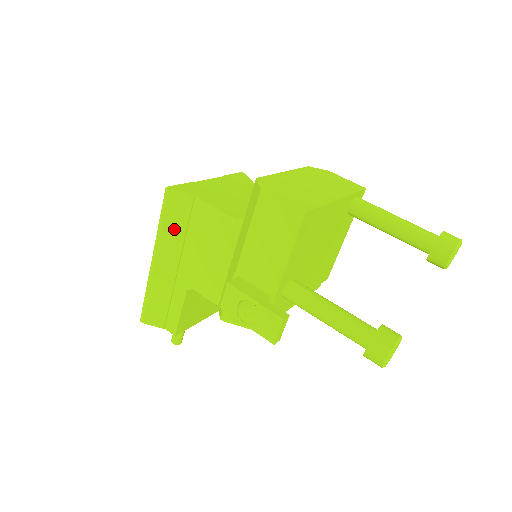
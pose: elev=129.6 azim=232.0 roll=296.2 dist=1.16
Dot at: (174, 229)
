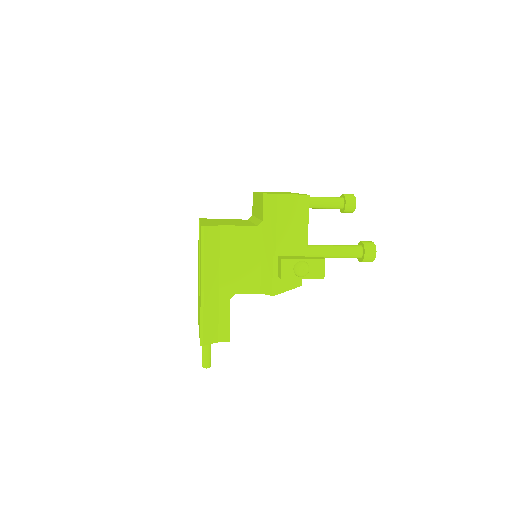
Dot at: (212, 255)
